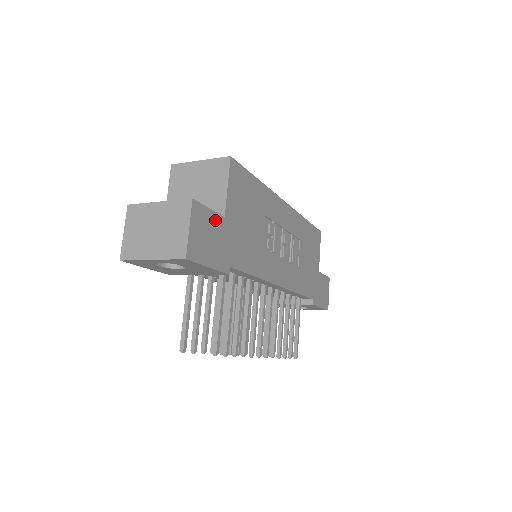
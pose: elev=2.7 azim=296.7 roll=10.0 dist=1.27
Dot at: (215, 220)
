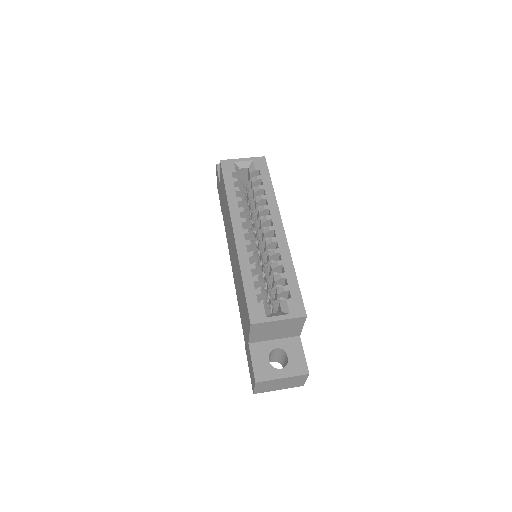
Dot at: (302, 349)
